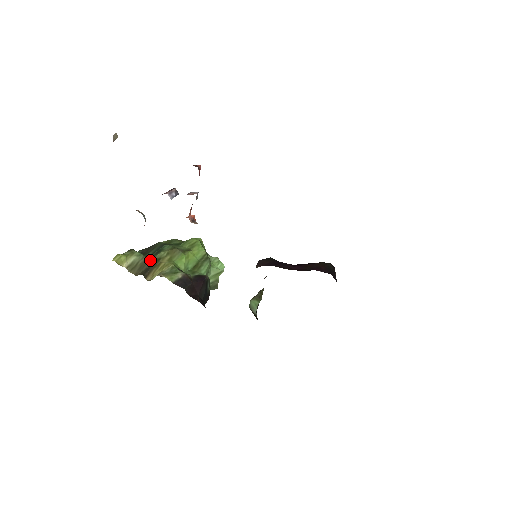
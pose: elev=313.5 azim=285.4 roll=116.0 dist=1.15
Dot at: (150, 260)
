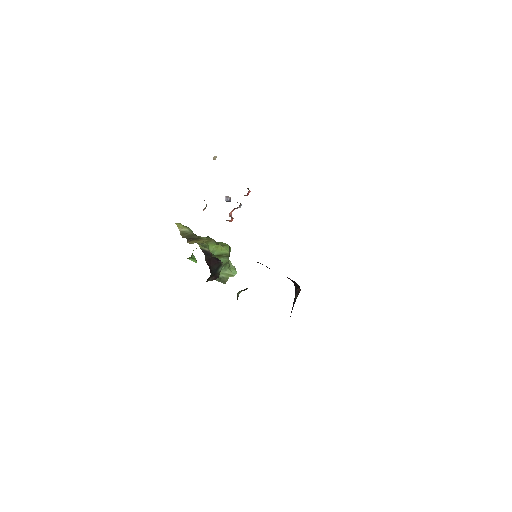
Dot at: (195, 236)
